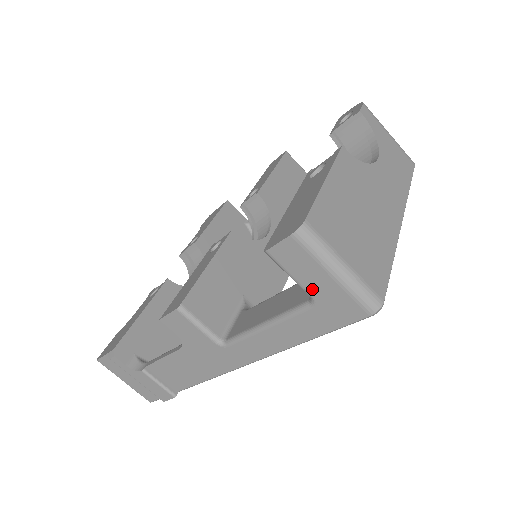
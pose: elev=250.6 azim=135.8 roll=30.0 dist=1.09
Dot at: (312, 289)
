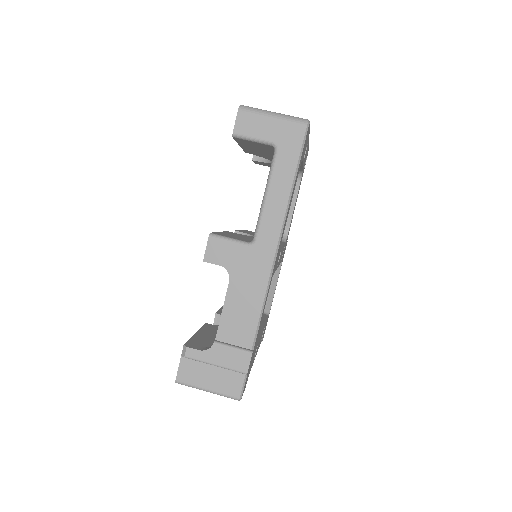
Dot at: (269, 137)
